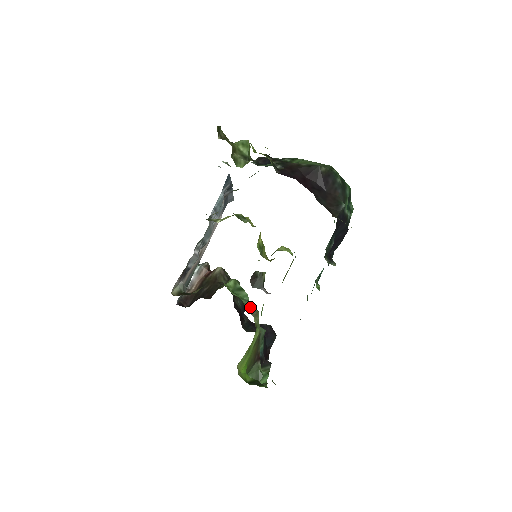
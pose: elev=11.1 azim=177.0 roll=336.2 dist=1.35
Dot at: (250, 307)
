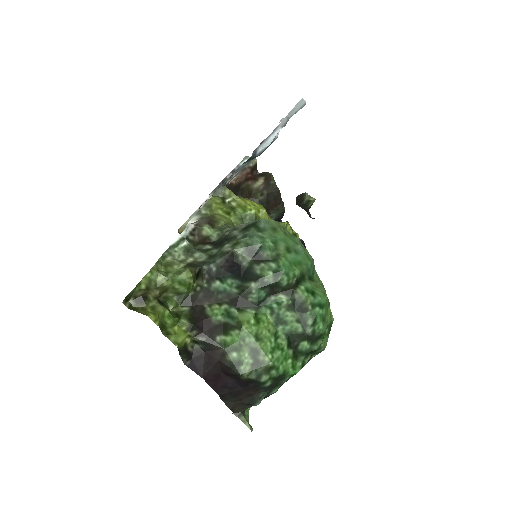
Dot at: occluded
